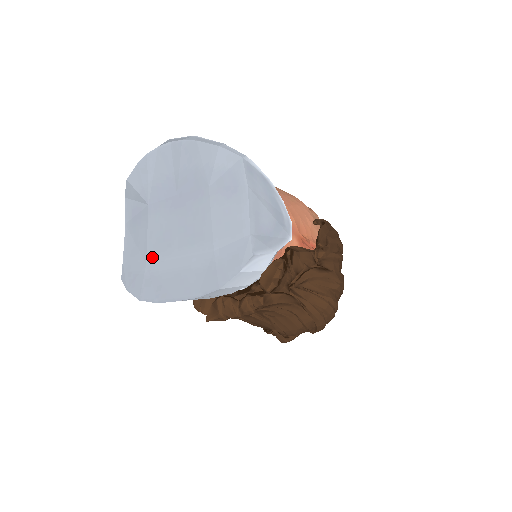
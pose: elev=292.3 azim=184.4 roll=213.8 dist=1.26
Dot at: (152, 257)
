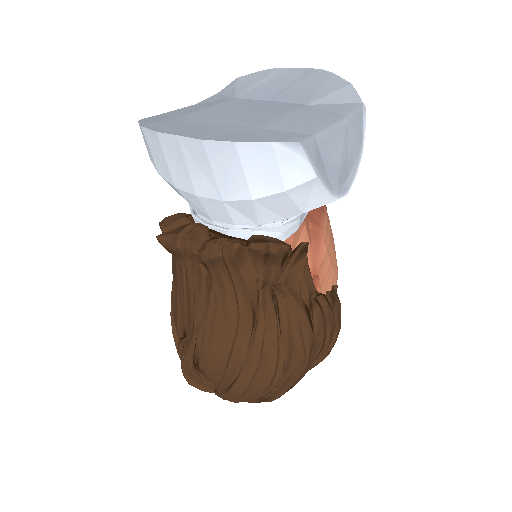
Dot at: (194, 116)
